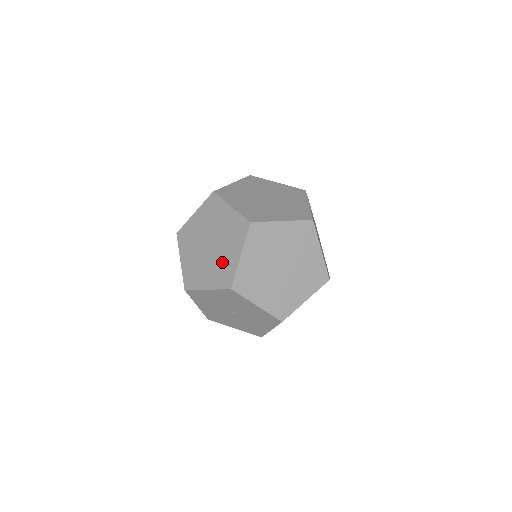
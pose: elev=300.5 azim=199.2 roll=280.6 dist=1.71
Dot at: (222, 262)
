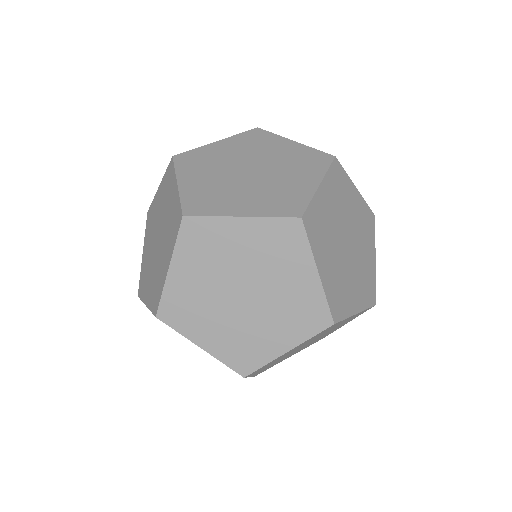
Dot at: (158, 271)
